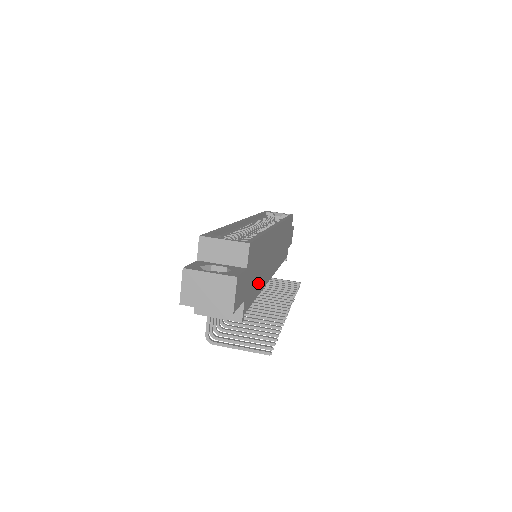
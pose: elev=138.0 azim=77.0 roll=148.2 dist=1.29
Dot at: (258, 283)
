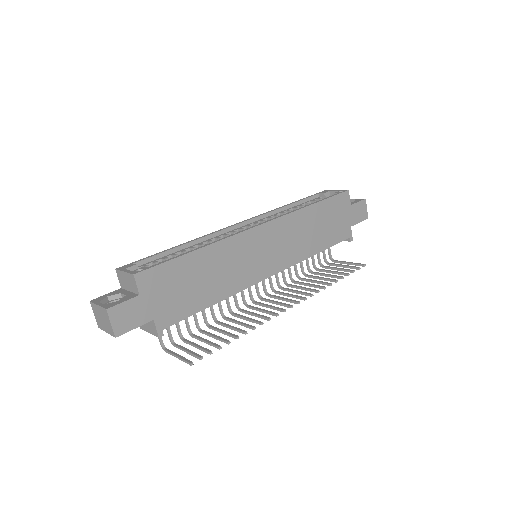
Dot at: (206, 294)
